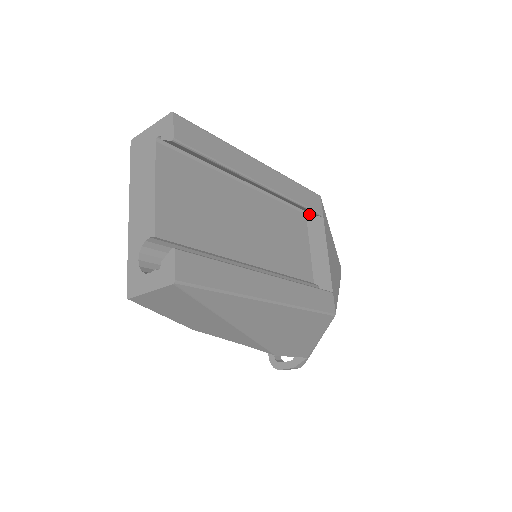
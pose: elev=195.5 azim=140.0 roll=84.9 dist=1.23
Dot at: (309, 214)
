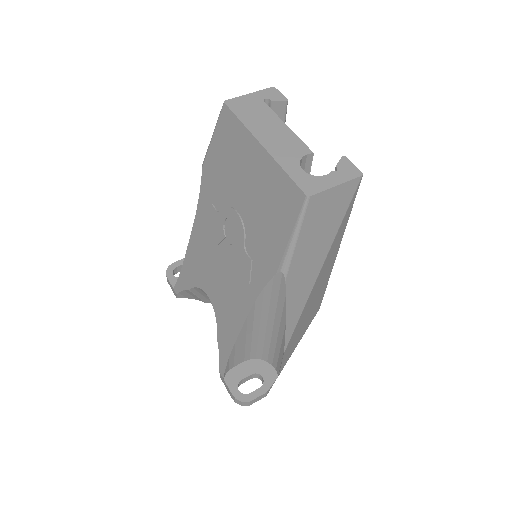
Dot at: occluded
